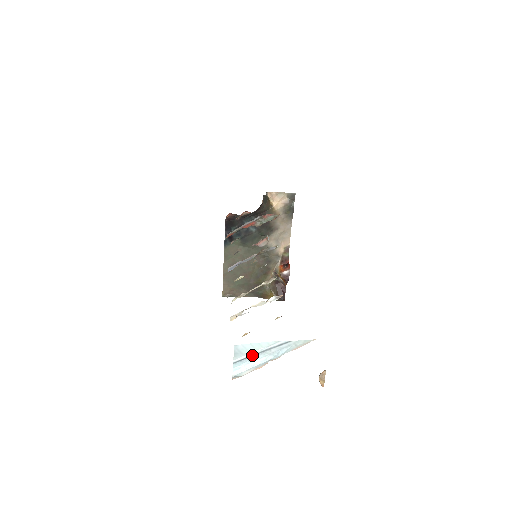
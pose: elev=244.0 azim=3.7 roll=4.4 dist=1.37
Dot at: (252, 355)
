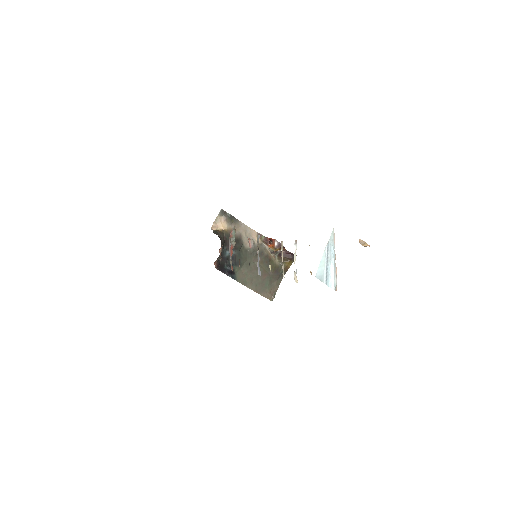
Dot at: (326, 270)
